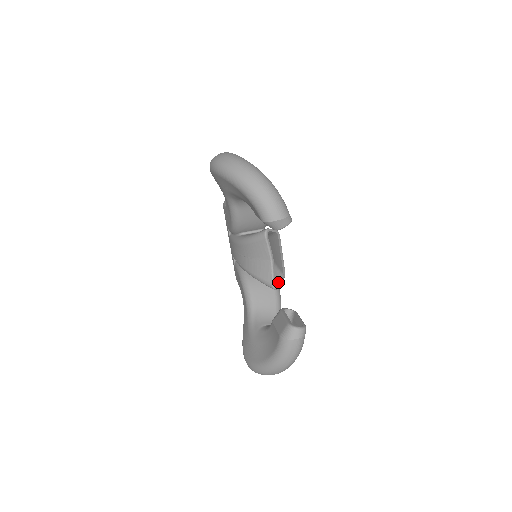
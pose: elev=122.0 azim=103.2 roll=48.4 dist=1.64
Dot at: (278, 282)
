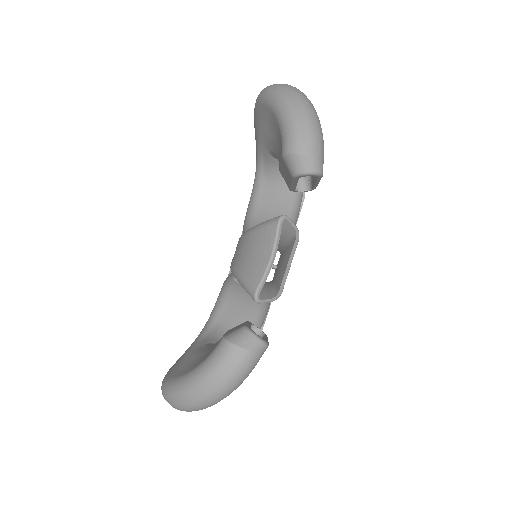
Dot at: (266, 297)
